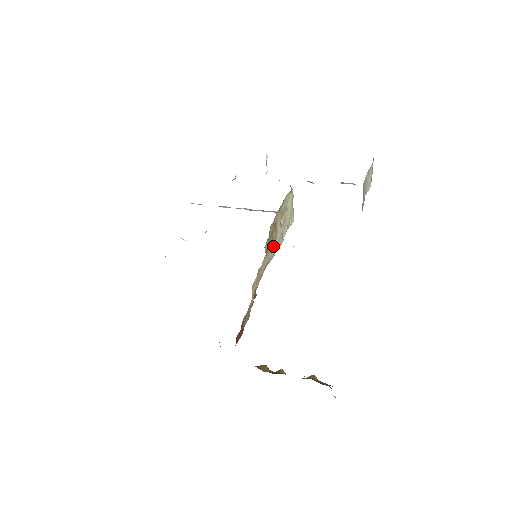
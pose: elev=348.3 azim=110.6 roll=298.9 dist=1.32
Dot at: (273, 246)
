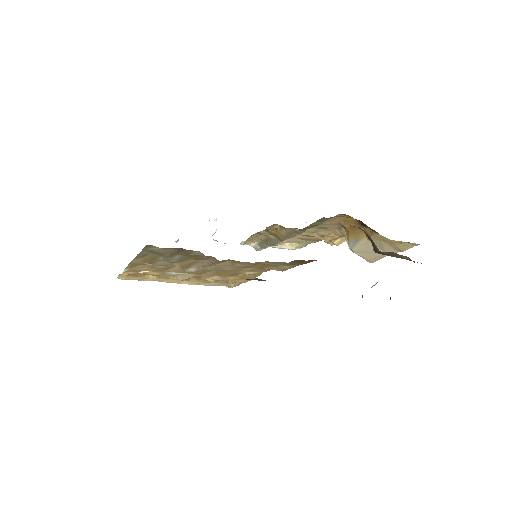
Dot at: occluded
